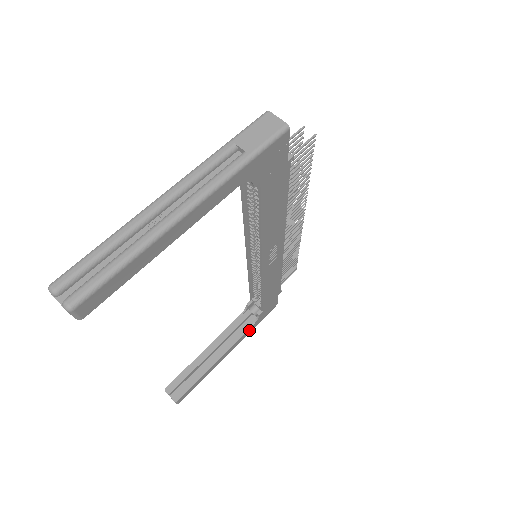
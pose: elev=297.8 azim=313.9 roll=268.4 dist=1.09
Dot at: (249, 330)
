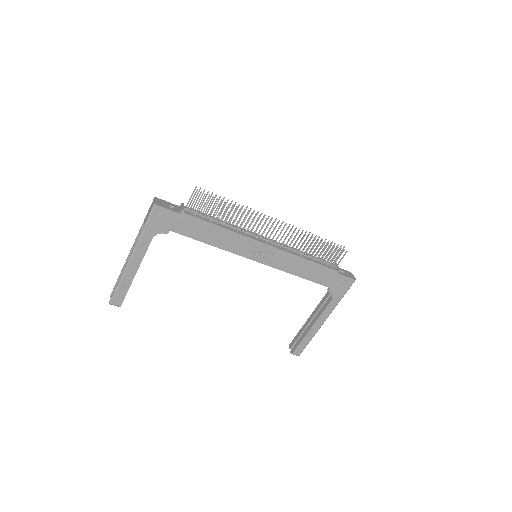
Dot at: (332, 303)
